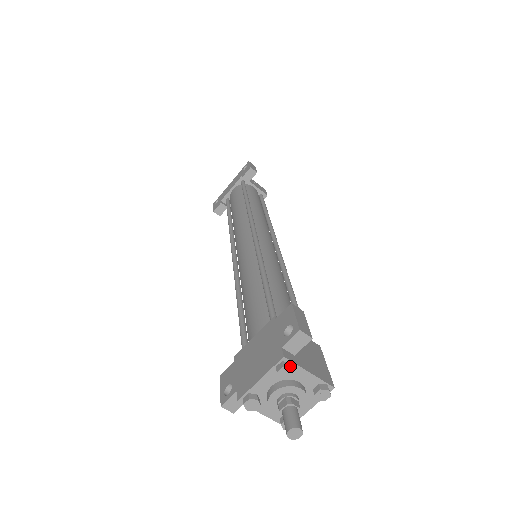
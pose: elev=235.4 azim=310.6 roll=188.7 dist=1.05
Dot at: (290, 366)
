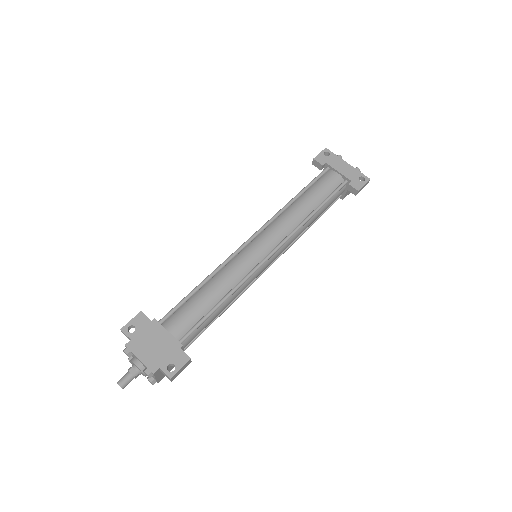
Dot at: (150, 377)
